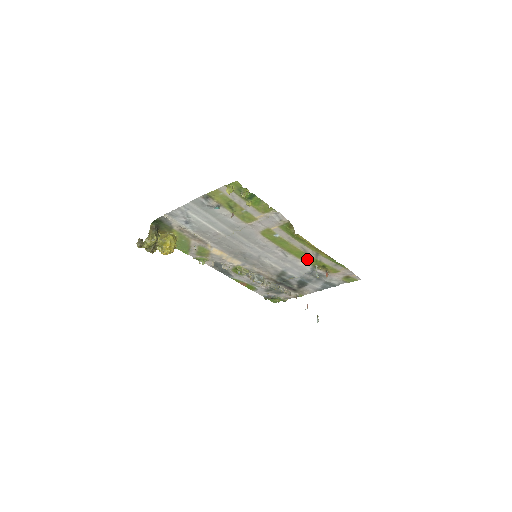
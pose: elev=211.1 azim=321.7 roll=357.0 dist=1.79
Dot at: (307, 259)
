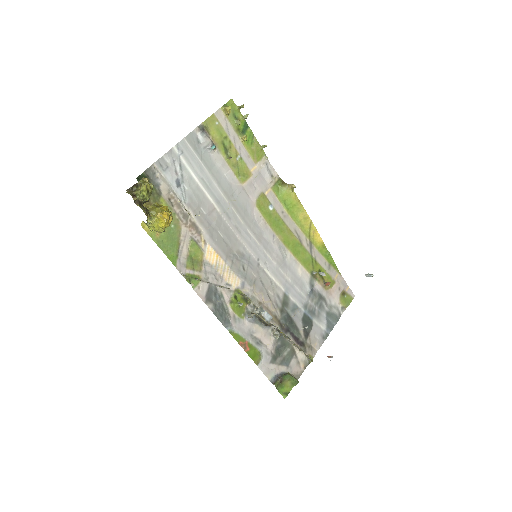
Dot at: (303, 259)
